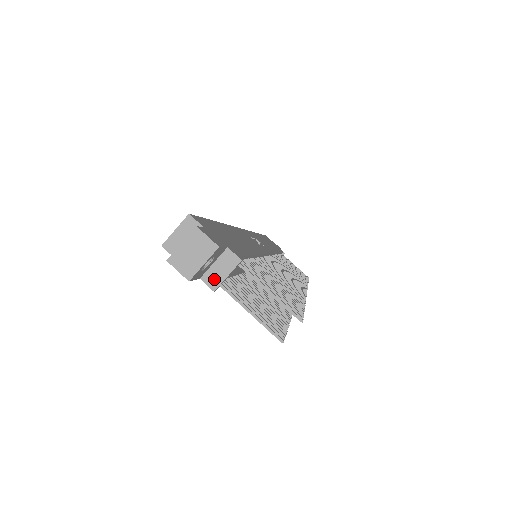
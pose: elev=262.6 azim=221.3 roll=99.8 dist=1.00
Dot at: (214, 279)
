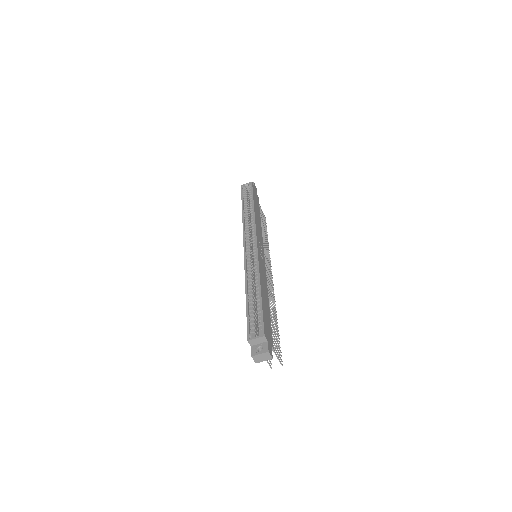
Dot at: occluded
